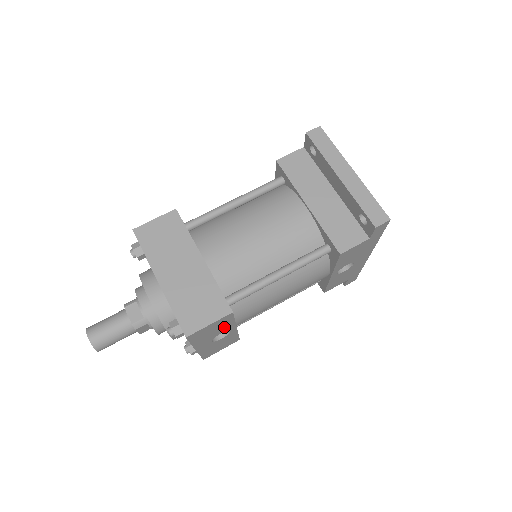
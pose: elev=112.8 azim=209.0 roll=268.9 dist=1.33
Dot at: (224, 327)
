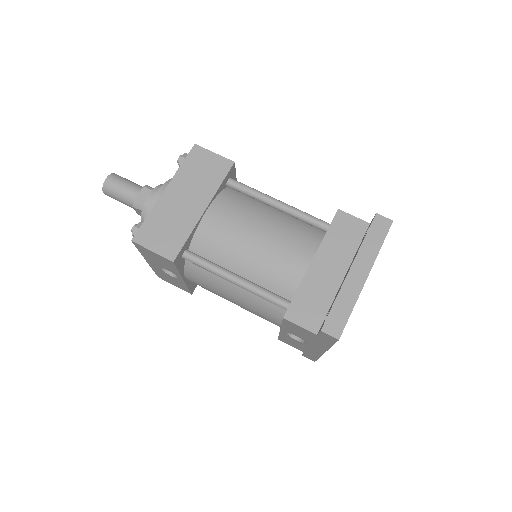
Dot at: (170, 267)
